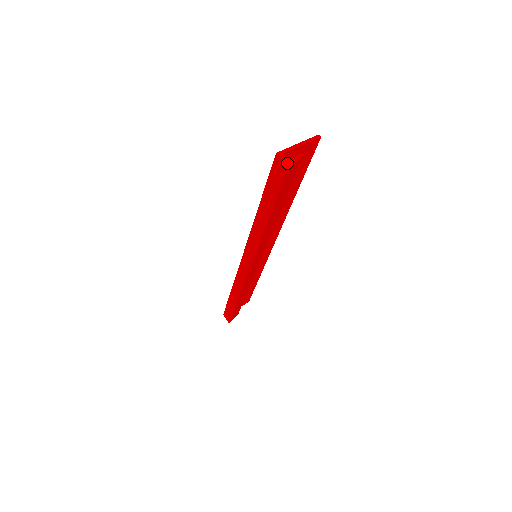
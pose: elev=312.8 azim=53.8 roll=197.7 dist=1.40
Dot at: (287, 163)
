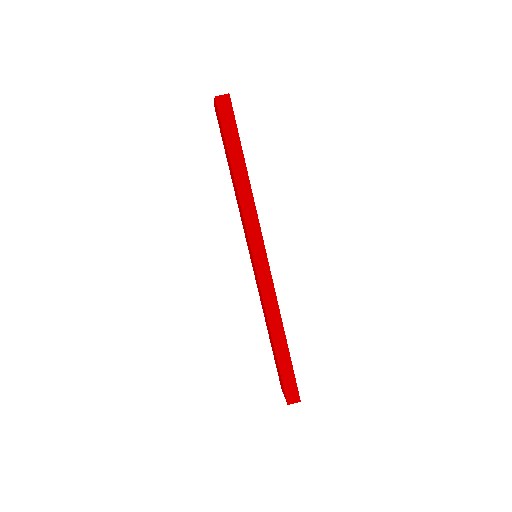
Dot at: (226, 94)
